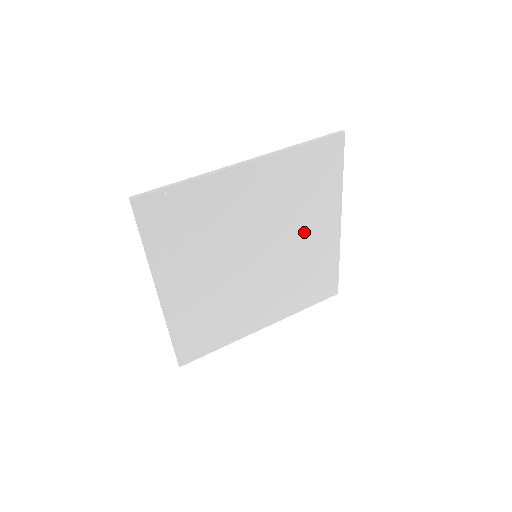
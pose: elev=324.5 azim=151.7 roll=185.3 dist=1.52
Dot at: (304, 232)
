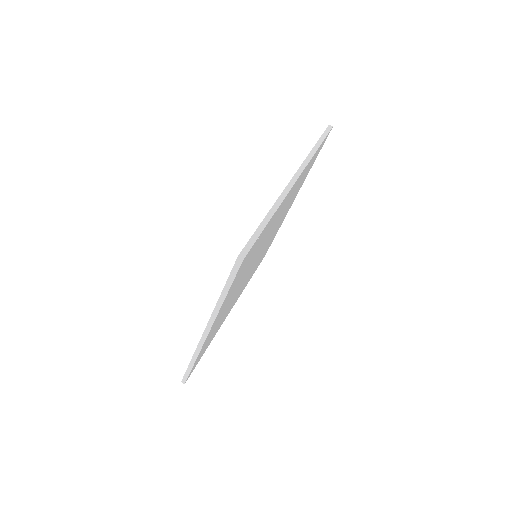
Dot at: occluded
